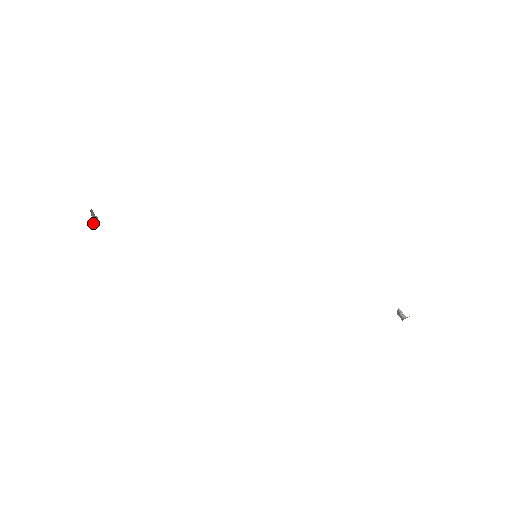
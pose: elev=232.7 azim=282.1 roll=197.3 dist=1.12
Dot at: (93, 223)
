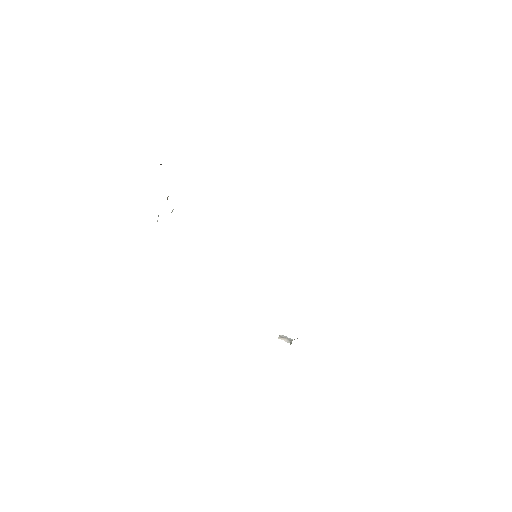
Dot at: occluded
